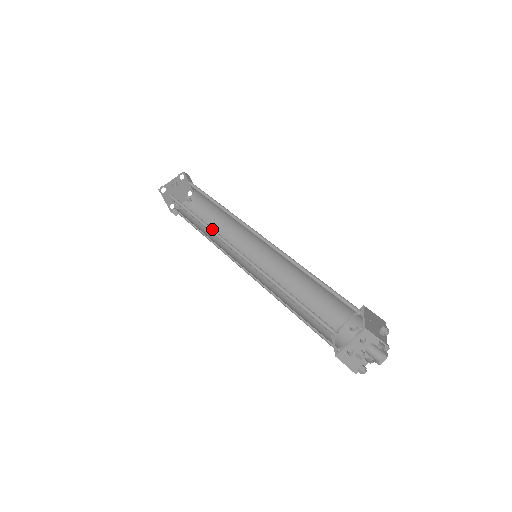
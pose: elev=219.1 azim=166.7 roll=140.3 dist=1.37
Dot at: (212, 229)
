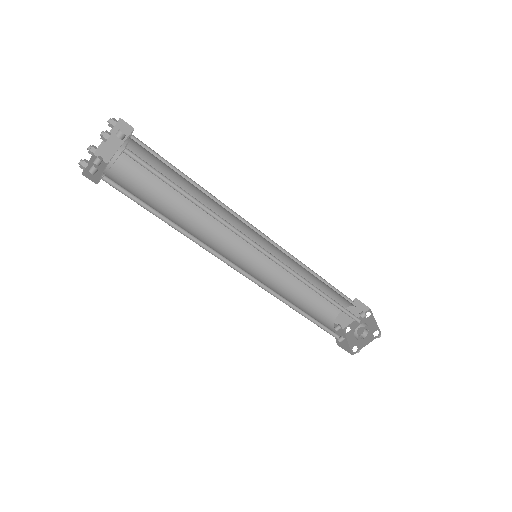
Dot at: (218, 218)
